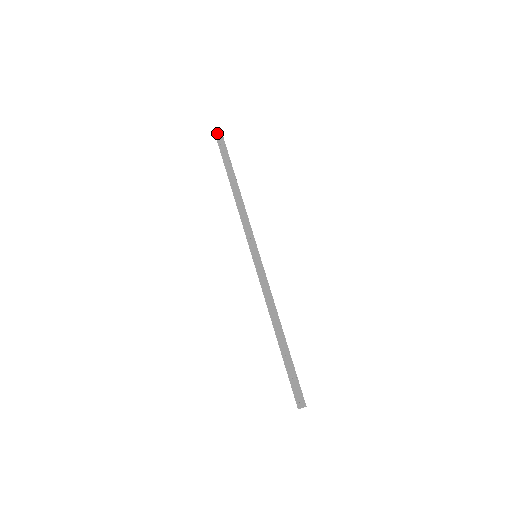
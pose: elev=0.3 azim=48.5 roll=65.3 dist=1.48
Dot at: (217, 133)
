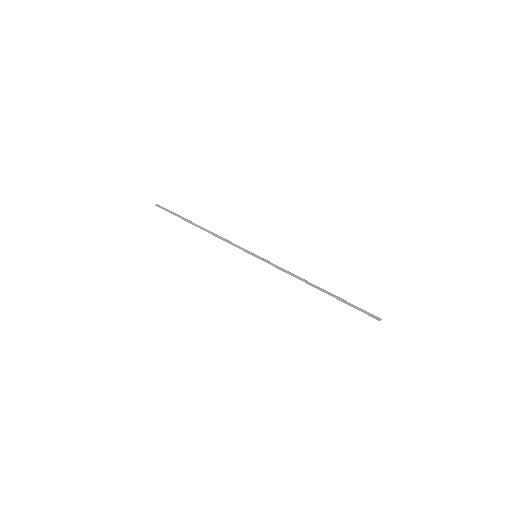
Dot at: (157, 204)
